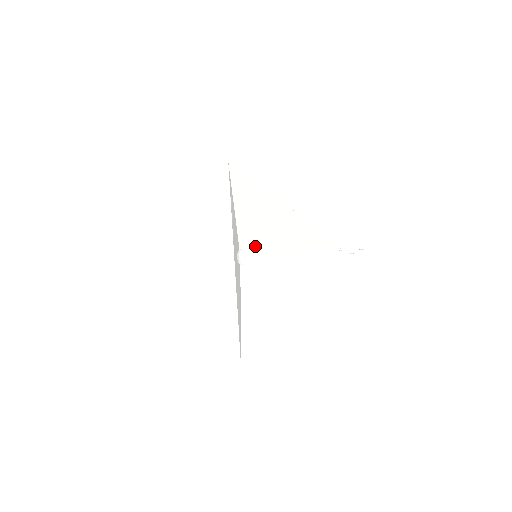
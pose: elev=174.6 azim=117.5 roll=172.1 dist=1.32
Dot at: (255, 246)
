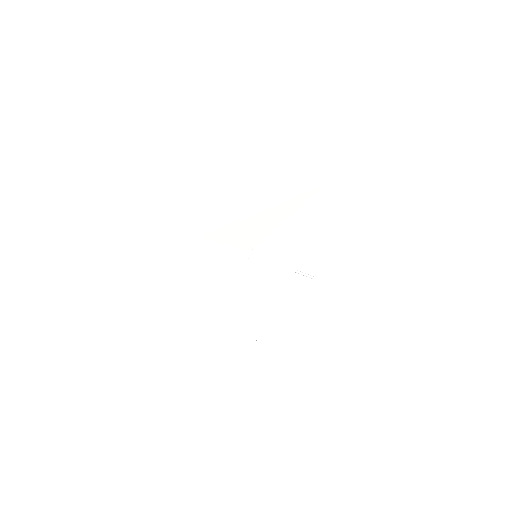
Dot at: (258, 238)
